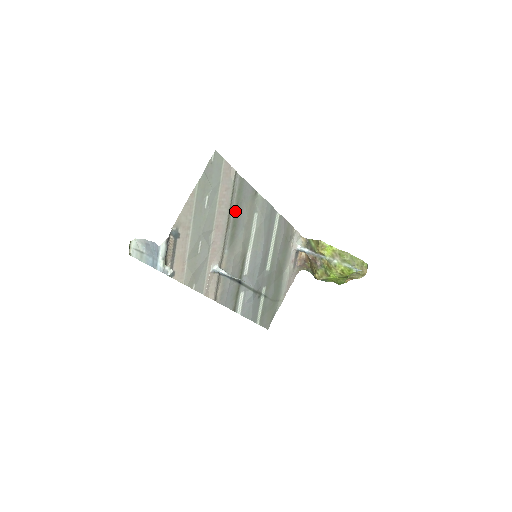
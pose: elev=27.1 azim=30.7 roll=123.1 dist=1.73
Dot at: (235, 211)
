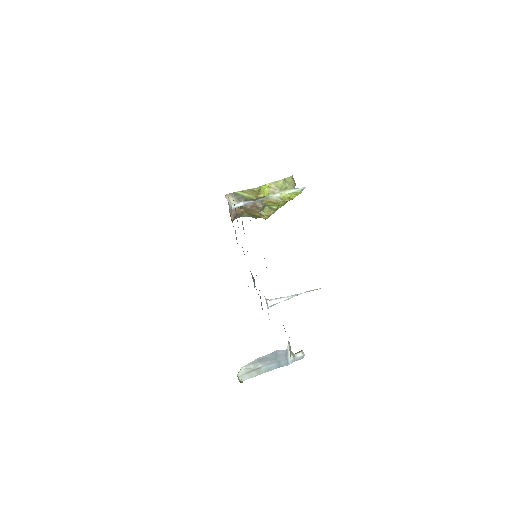
Dot at: occluded
